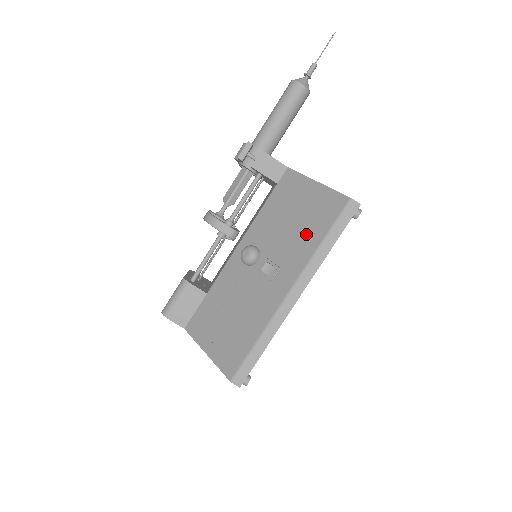
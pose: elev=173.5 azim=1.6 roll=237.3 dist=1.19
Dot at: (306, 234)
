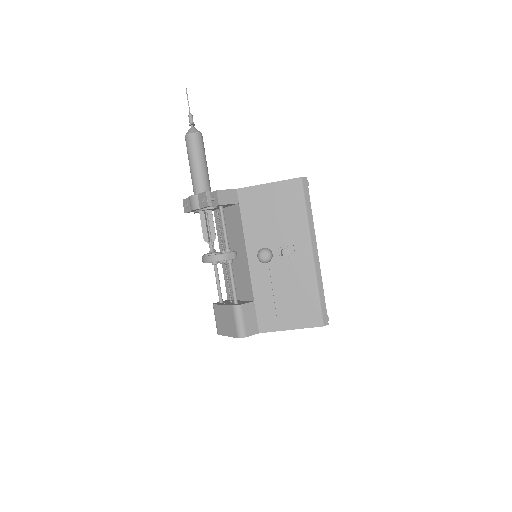
Dot at: (291, 216)
